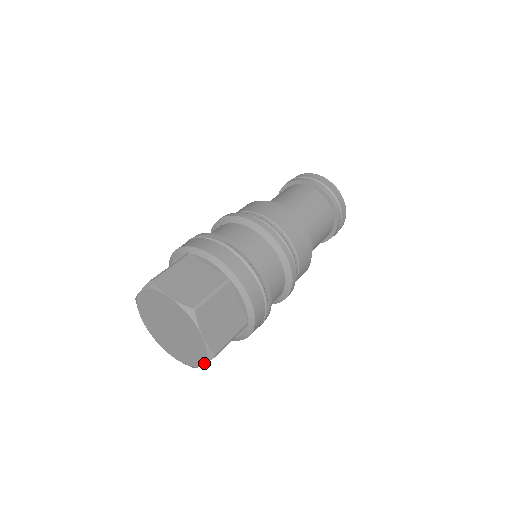
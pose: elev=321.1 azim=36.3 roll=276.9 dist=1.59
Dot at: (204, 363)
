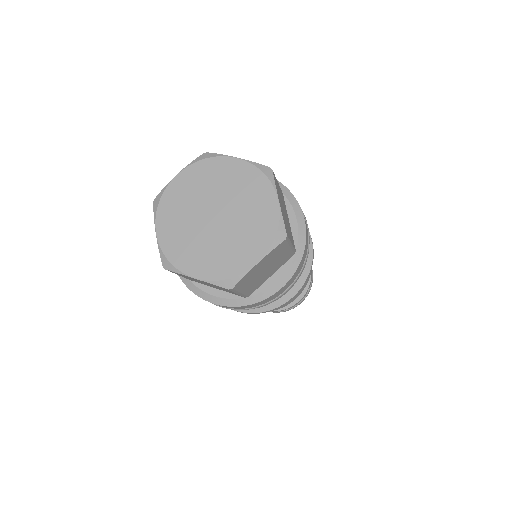
Dot at: (265, 254)
